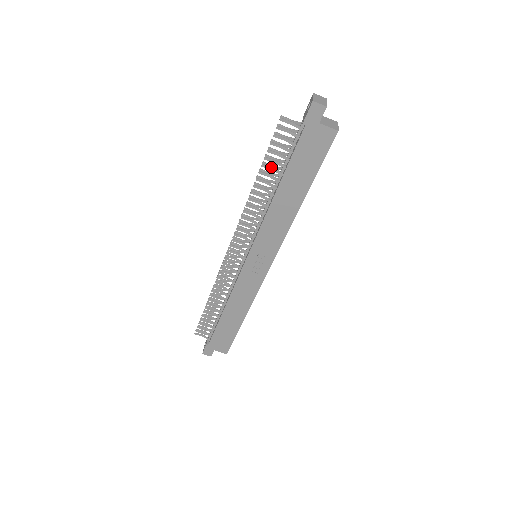
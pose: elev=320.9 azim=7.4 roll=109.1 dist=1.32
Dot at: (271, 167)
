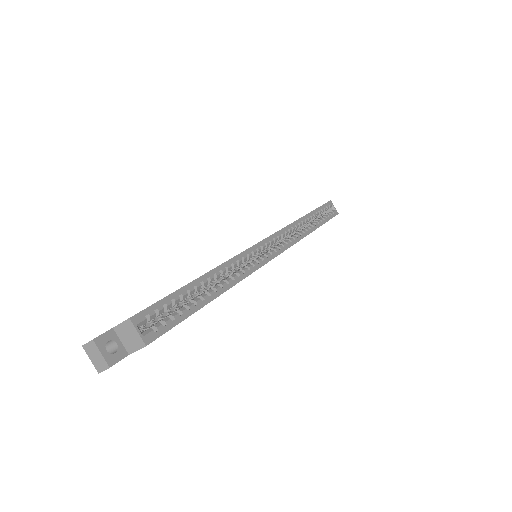
Dot at: occluded
